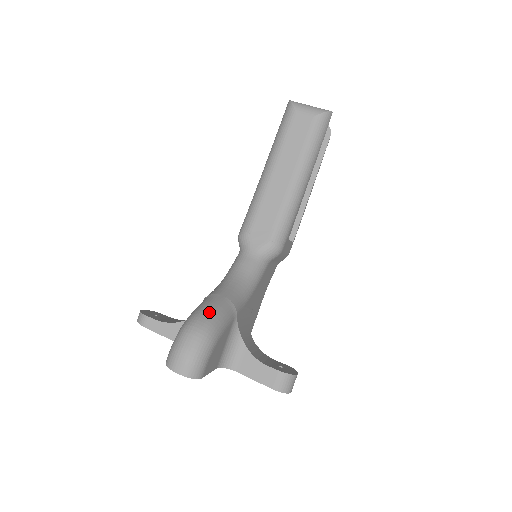
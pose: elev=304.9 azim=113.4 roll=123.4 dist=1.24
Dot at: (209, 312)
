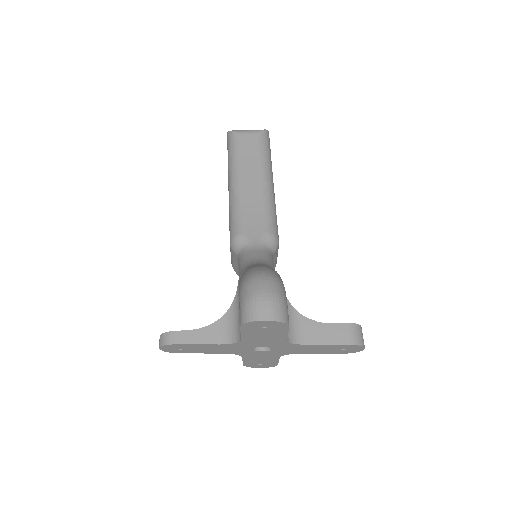
Dot at: (261, 267)
